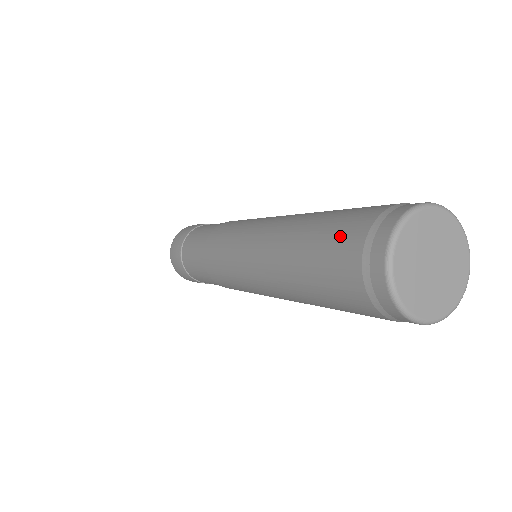
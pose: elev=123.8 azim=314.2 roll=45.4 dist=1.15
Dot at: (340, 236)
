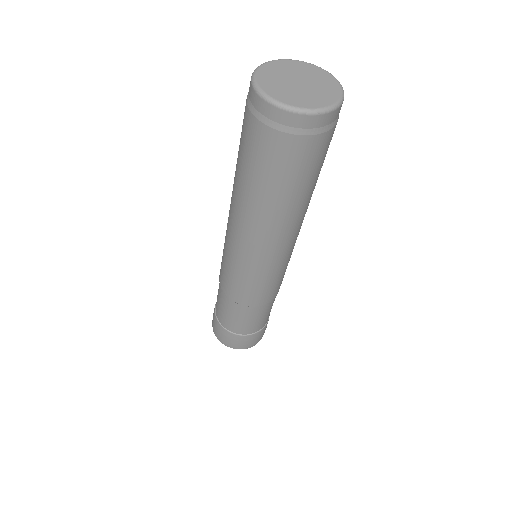
Dot at: occluded
